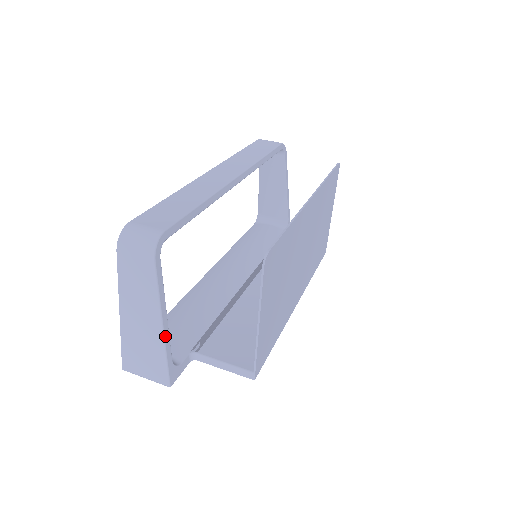
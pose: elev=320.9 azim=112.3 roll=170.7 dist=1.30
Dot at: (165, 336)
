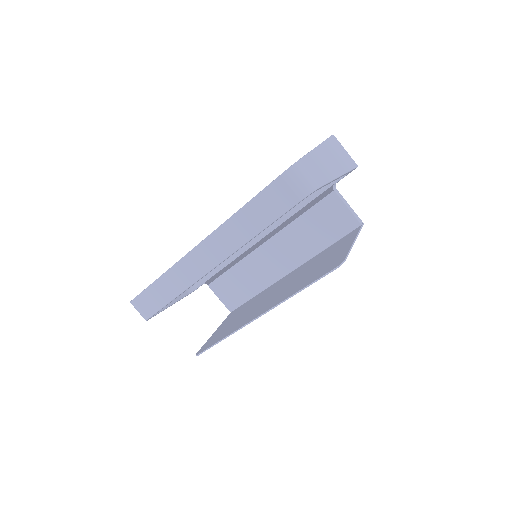
Dot at: occluded
